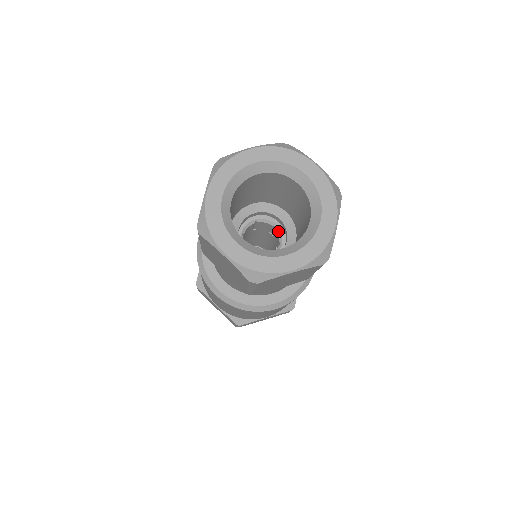
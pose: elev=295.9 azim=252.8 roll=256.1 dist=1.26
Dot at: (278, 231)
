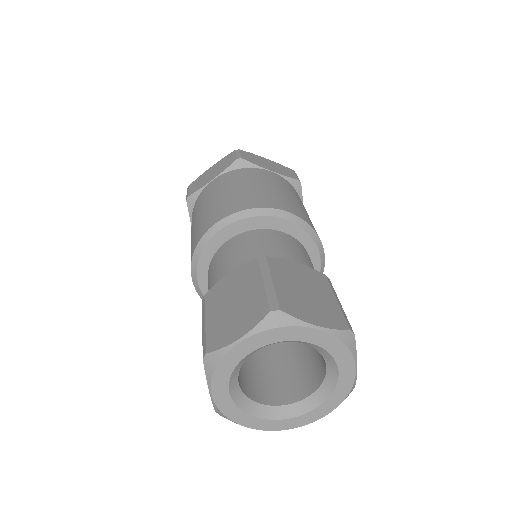
Dot at: occluded
